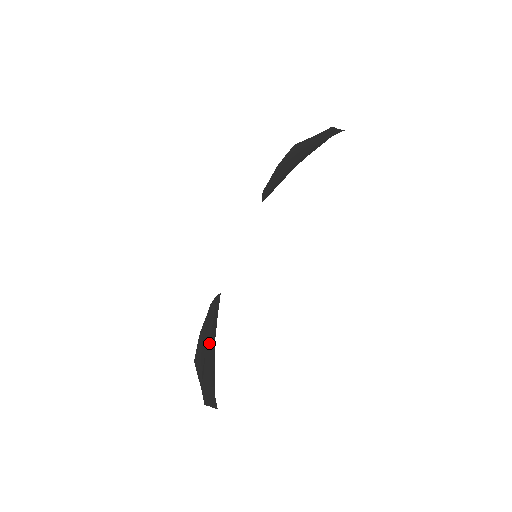
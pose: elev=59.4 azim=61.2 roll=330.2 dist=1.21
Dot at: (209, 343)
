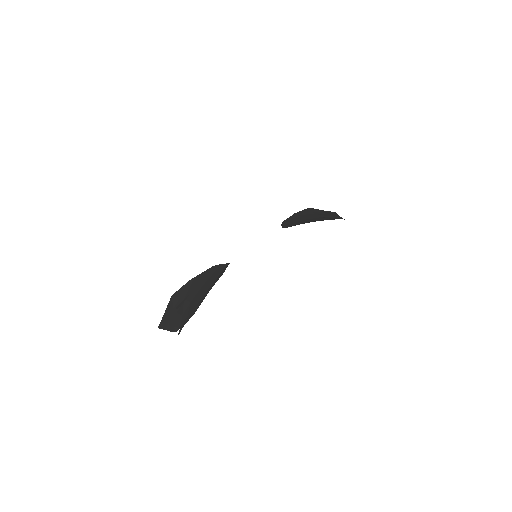
Dot at: (198, 289)
